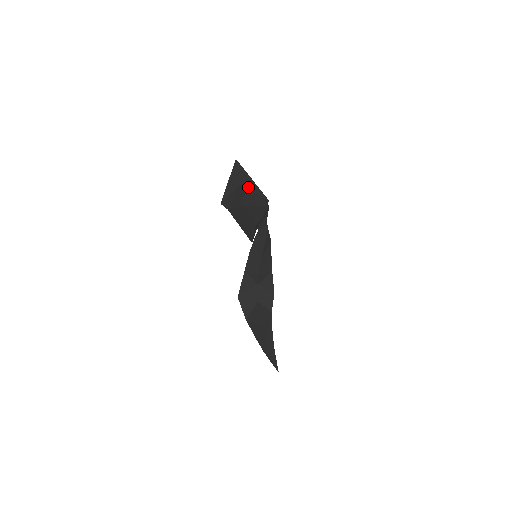
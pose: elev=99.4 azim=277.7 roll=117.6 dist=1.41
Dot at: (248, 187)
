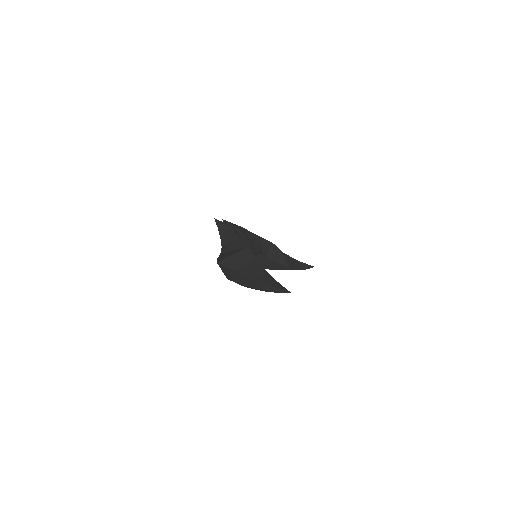
Dot at: (237, 263)
